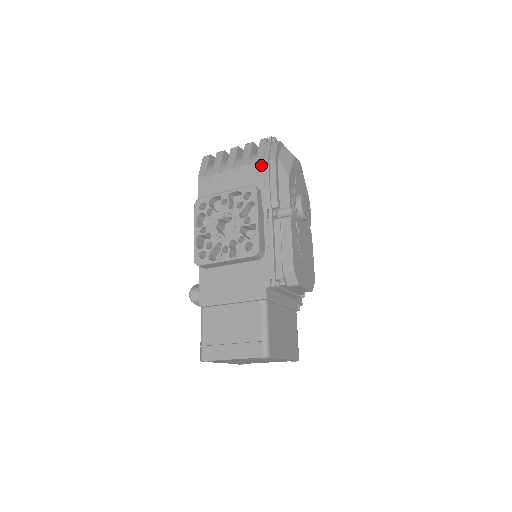
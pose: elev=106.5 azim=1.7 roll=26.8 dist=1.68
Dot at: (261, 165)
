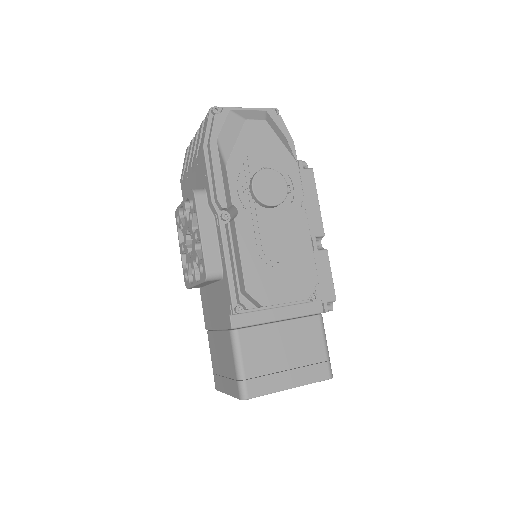
Dot at: (201, 156)
